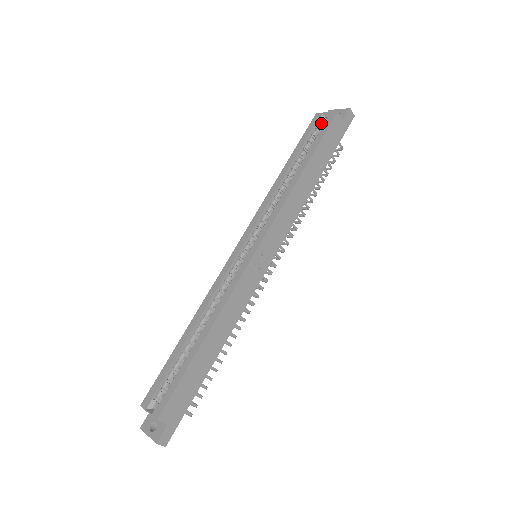
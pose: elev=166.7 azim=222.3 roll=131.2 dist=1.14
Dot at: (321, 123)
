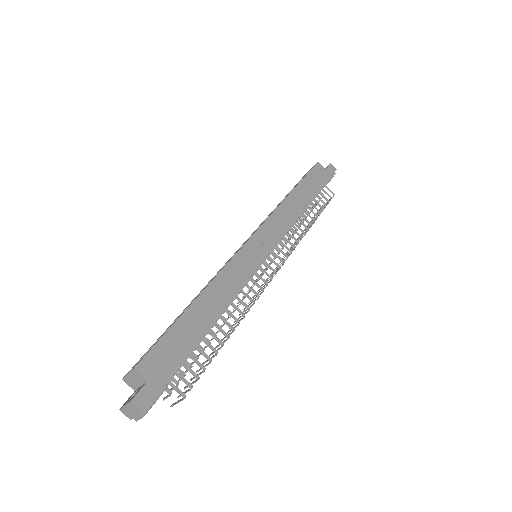
Dot at: occluded
